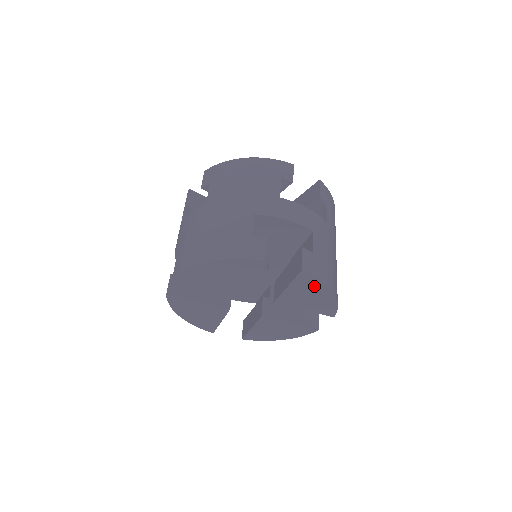
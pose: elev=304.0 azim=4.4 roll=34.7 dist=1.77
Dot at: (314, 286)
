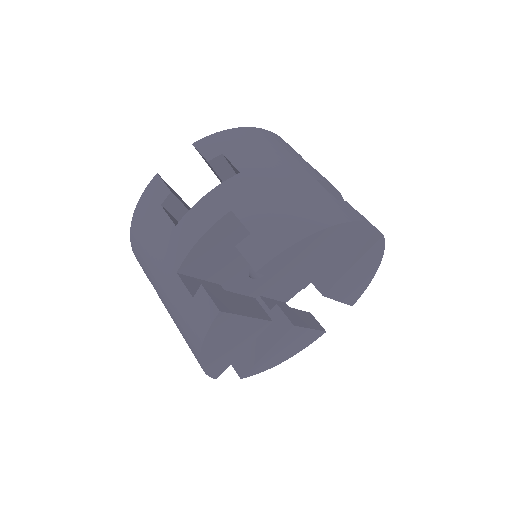
Dot at: (373, 259)
